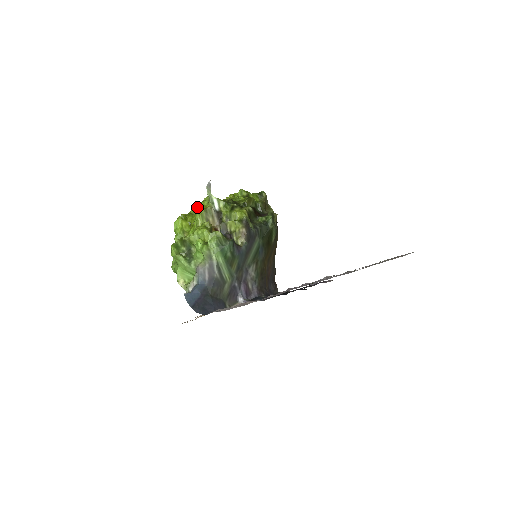
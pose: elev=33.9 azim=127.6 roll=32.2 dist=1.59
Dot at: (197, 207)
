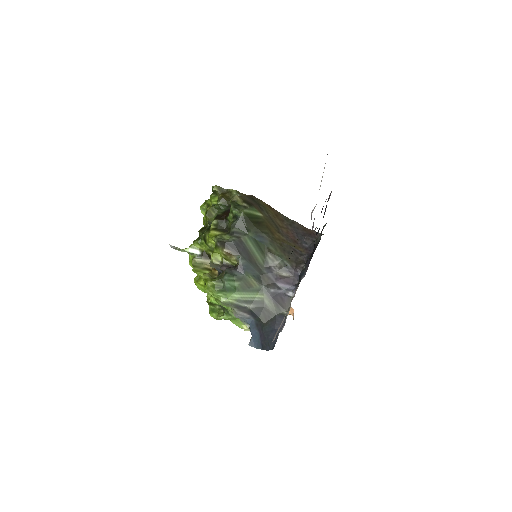
Dot at: occluded
